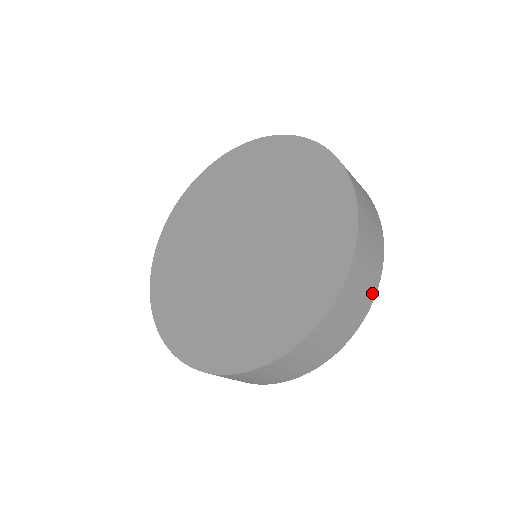
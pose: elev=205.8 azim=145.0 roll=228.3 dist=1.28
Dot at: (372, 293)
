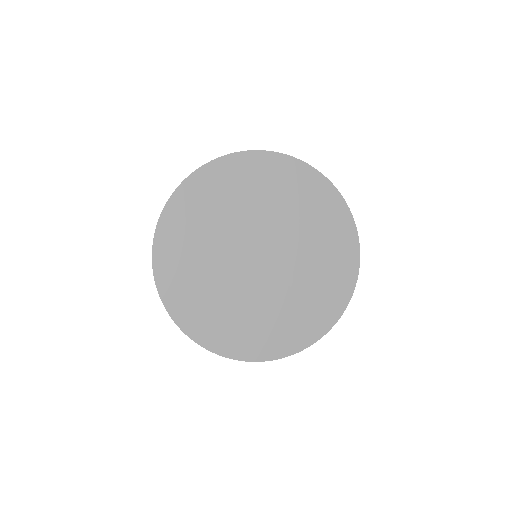
Dot at: occluded
